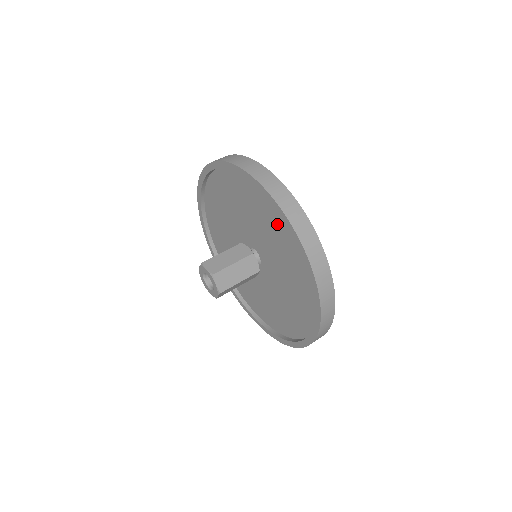
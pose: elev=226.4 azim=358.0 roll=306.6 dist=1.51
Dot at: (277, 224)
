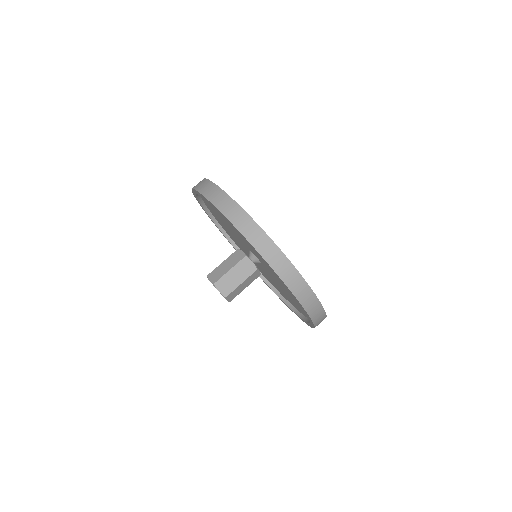
Dot at: occluded
